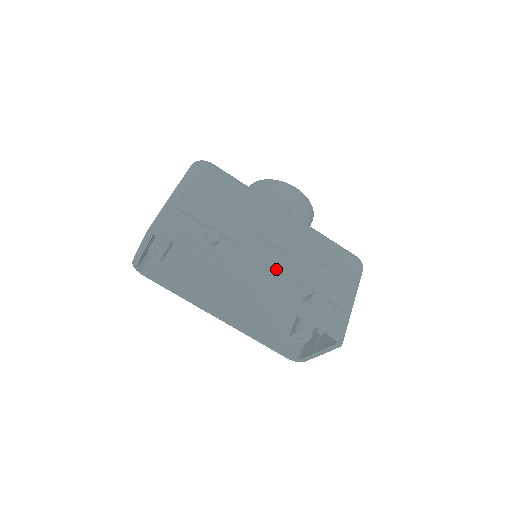
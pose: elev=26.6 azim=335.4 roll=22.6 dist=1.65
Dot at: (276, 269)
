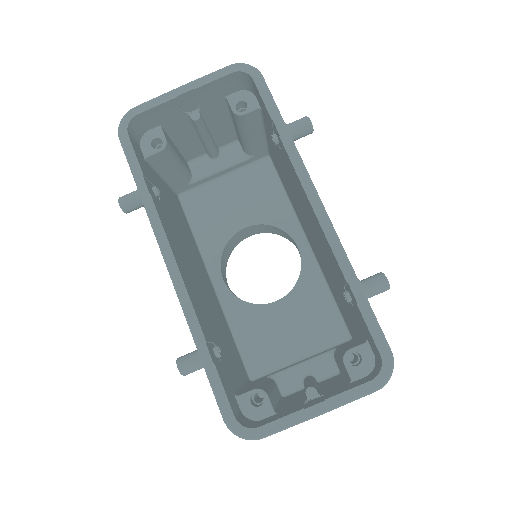
Dot at: occluded
